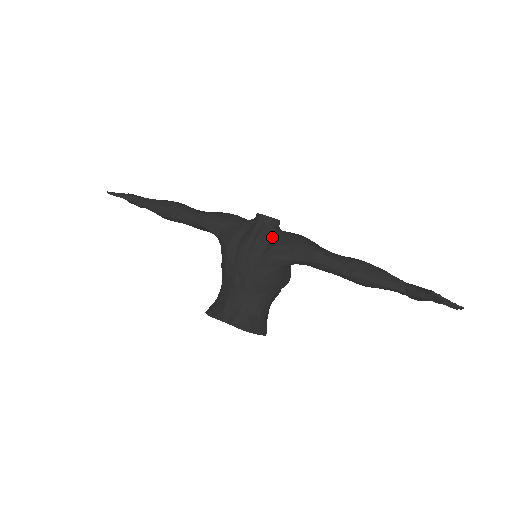
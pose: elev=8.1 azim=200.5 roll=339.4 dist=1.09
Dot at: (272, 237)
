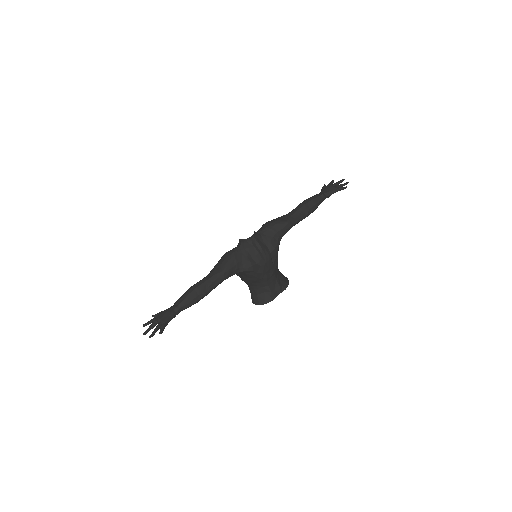
Dot at: (264, 240)
